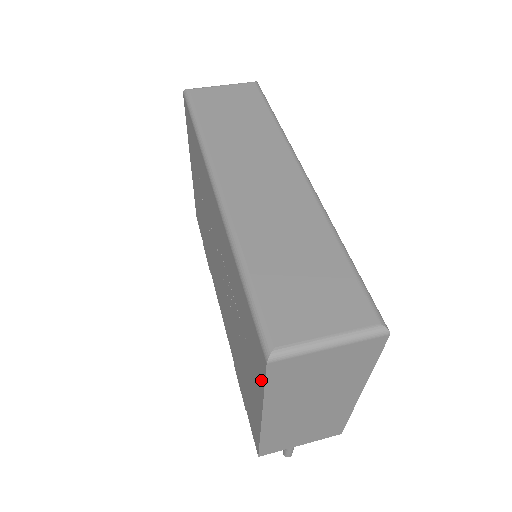
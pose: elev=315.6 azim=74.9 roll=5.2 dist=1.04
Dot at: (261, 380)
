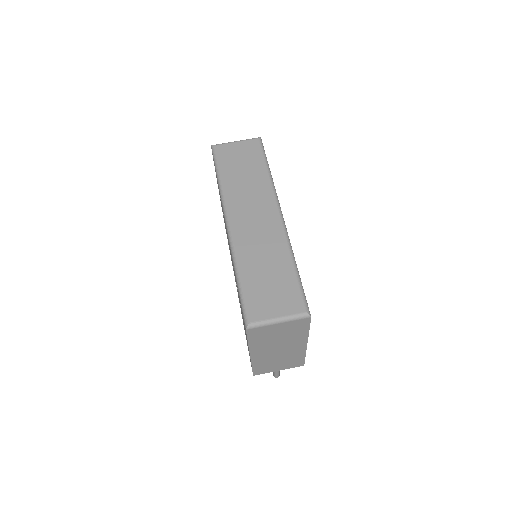
Dot at: occluded
